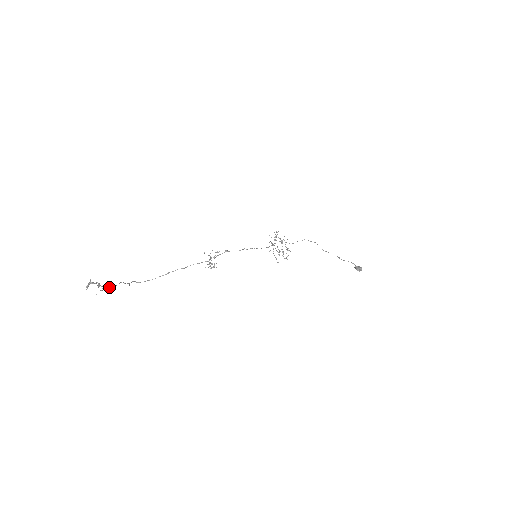
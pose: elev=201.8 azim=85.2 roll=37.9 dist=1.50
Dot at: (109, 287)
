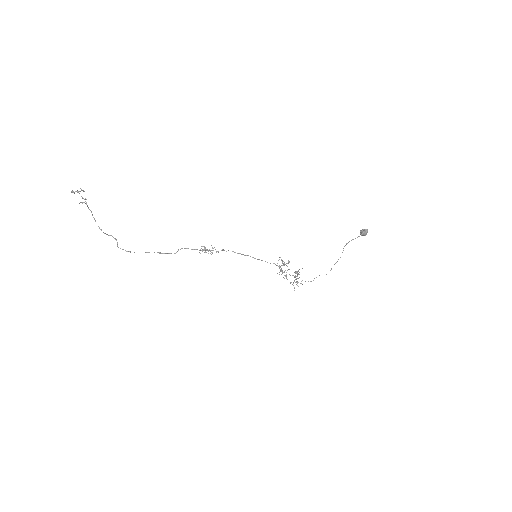
Dot at: (94, 219)
